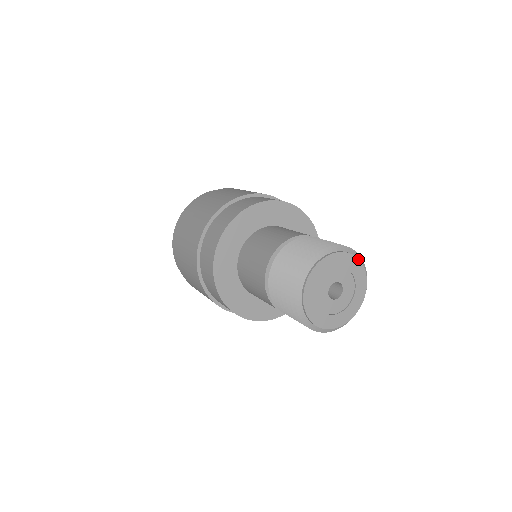
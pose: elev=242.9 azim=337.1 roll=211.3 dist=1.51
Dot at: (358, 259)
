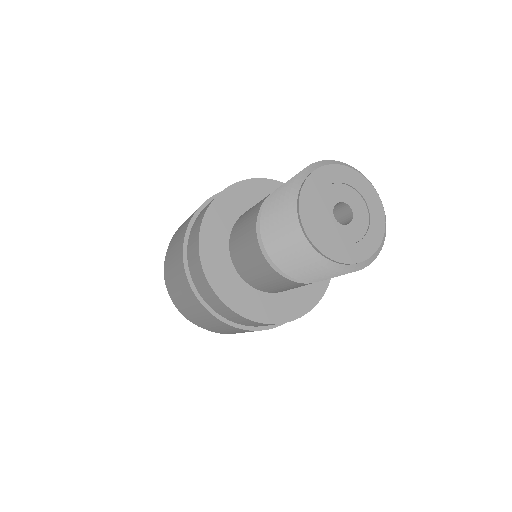
Dot at: (384, 234)
